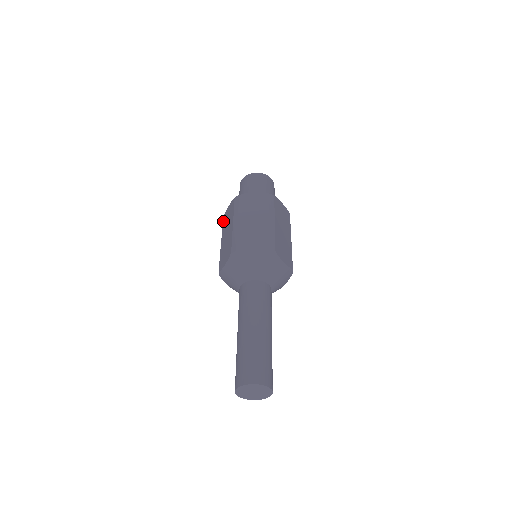
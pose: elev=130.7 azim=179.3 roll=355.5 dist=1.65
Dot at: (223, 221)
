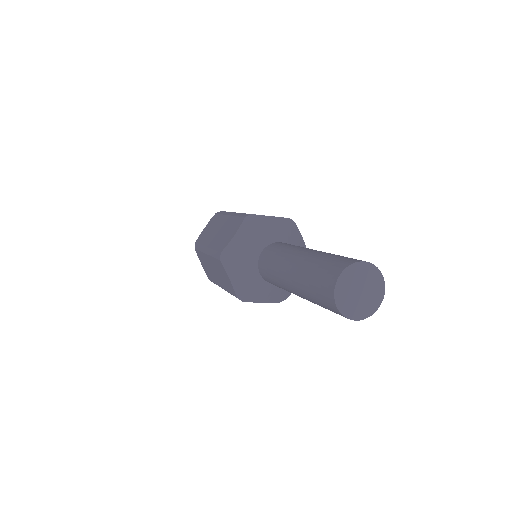
Dot at: (199, 241)
